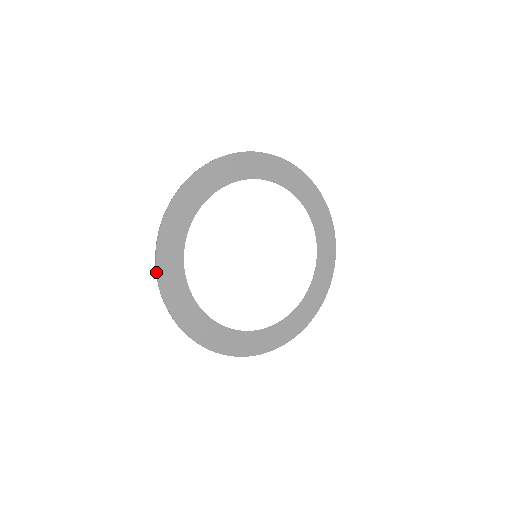
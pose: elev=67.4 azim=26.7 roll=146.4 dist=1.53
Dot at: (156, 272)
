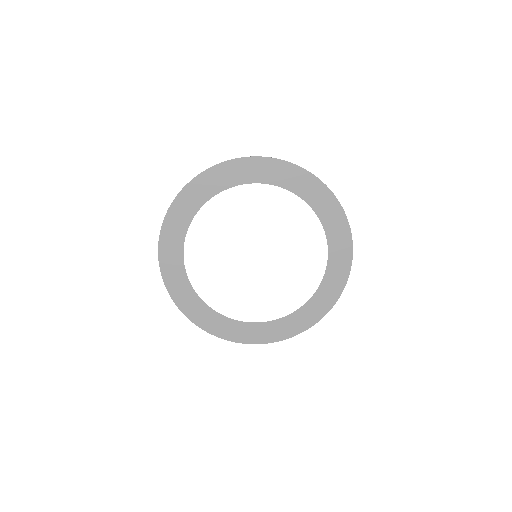
Dot at: occluded
